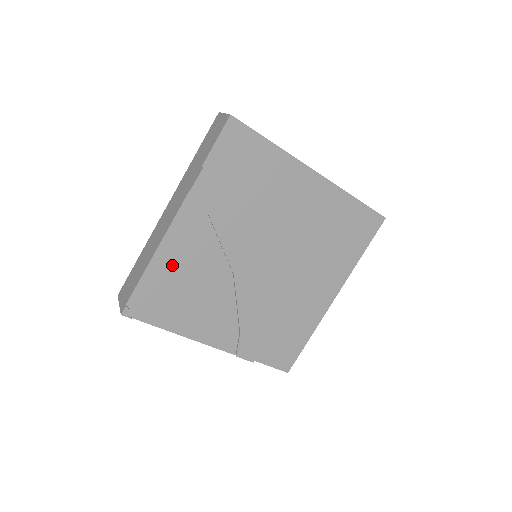
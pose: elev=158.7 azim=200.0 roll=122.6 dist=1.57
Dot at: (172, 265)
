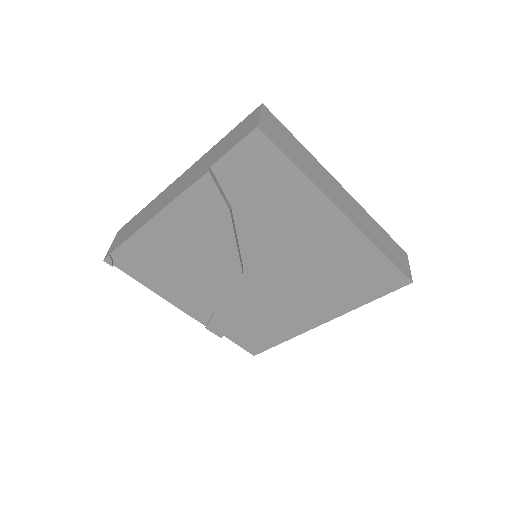
Dot at: (159, 240)
